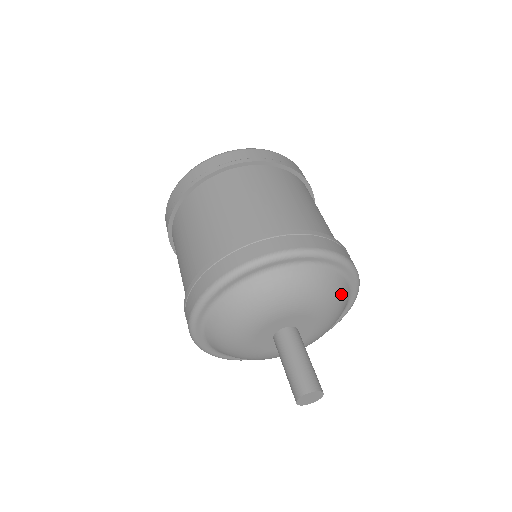
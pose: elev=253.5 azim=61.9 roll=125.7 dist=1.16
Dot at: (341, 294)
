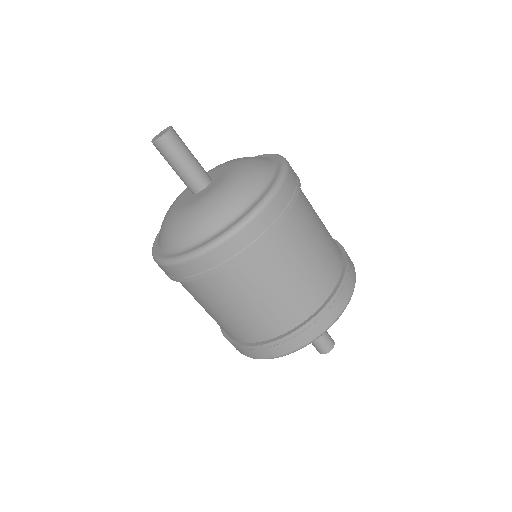
Dot at: occluded
